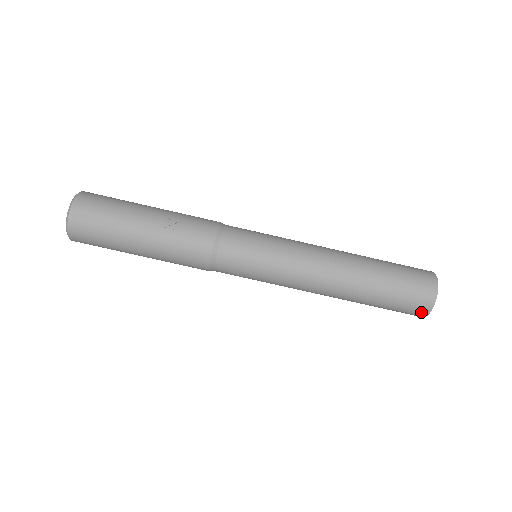
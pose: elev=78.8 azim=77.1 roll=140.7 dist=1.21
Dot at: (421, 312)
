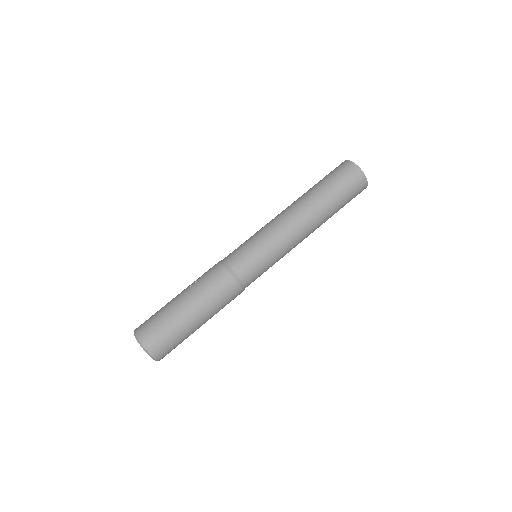
Dot at: (357, 174)
